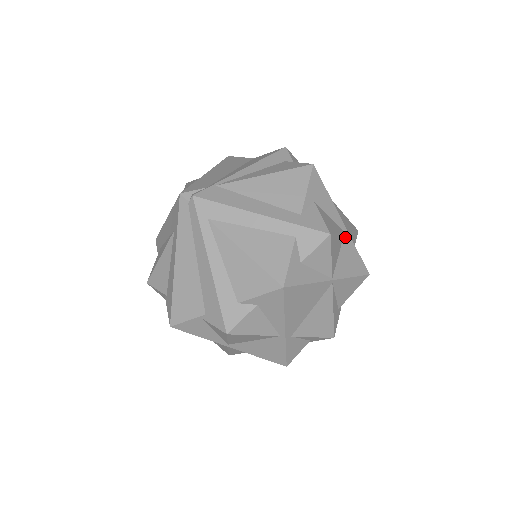
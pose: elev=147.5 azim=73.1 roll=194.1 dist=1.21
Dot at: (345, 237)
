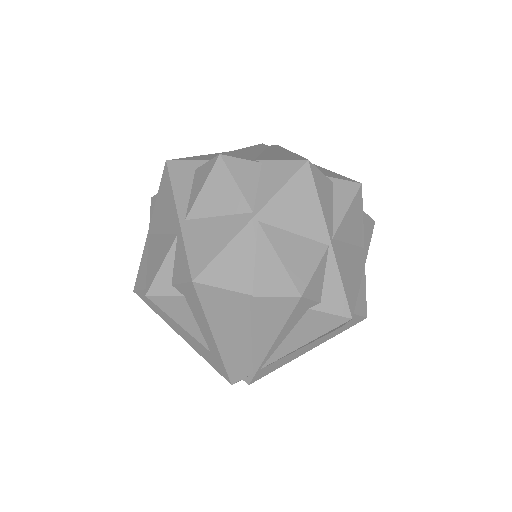
Dot at: occluded
